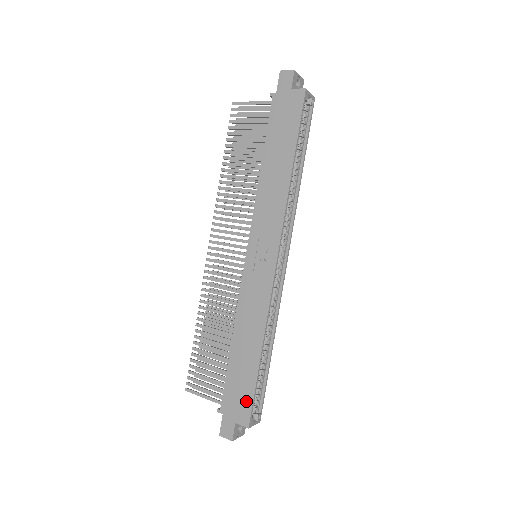
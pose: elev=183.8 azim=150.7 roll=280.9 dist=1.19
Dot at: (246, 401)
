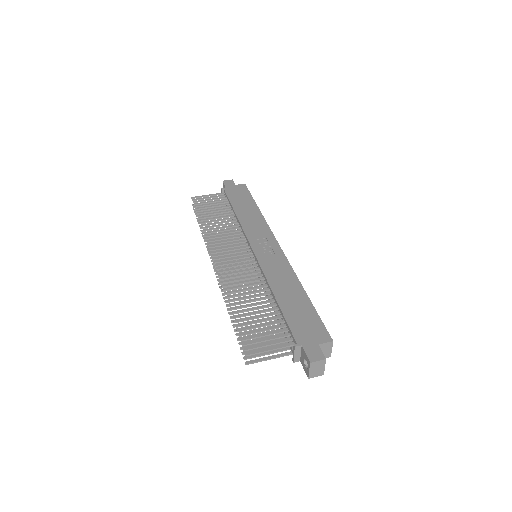
Dot at: (316, 324)
